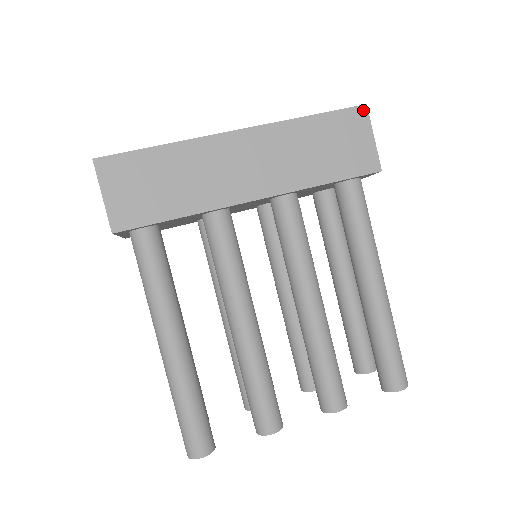
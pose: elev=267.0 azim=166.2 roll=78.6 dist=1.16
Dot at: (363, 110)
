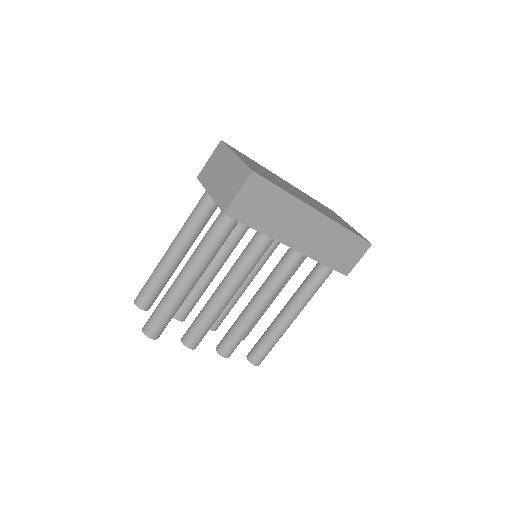
Dot at: (369, 246)
